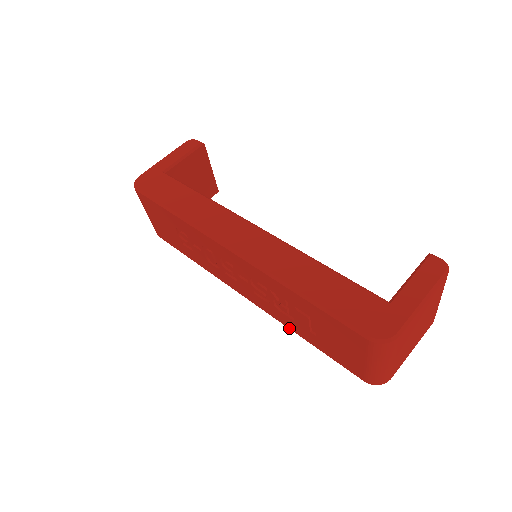
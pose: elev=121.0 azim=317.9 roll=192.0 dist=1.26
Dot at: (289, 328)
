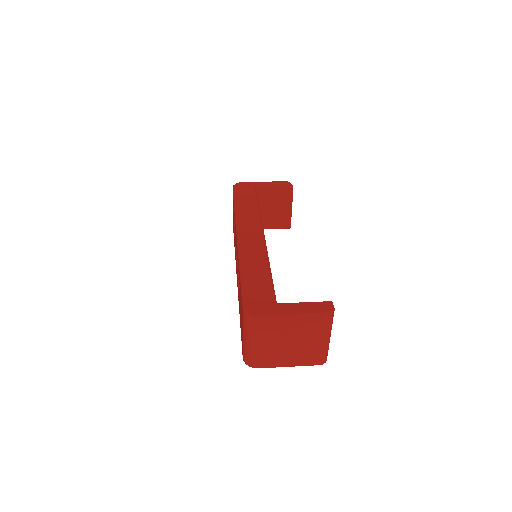
Dot at: occluded
